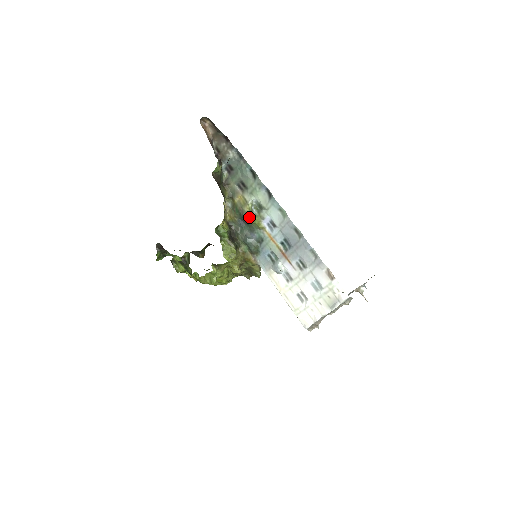
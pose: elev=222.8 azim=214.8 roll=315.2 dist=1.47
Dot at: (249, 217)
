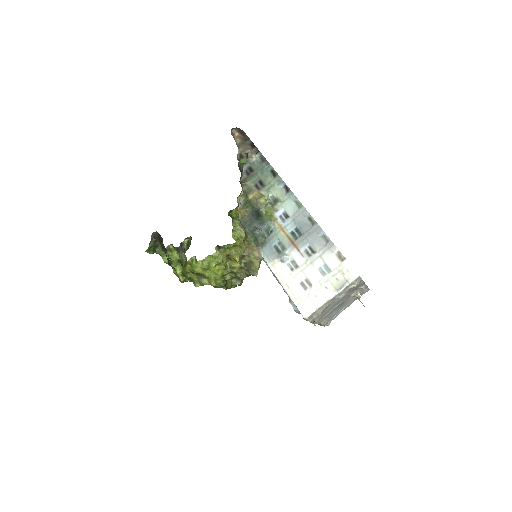
Dot at: (263, 208)
